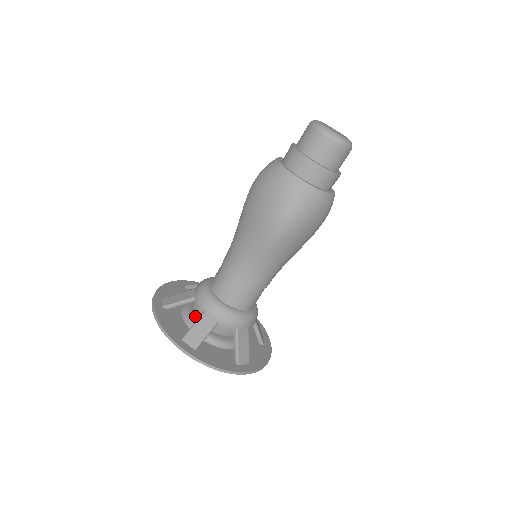
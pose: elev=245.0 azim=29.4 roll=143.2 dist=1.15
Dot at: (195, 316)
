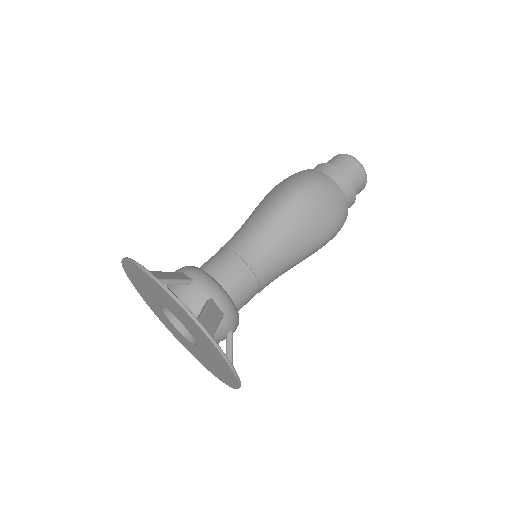
Dot at: occluded
